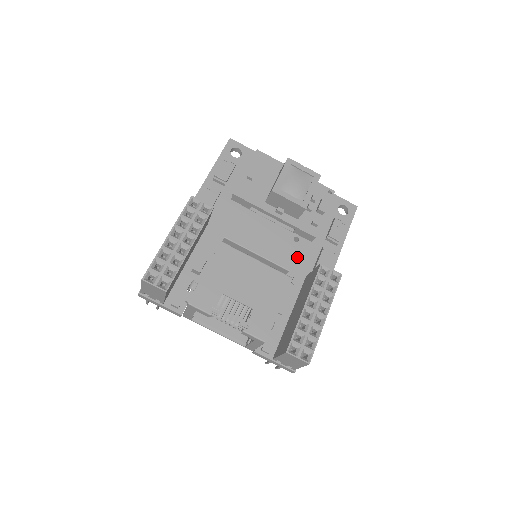
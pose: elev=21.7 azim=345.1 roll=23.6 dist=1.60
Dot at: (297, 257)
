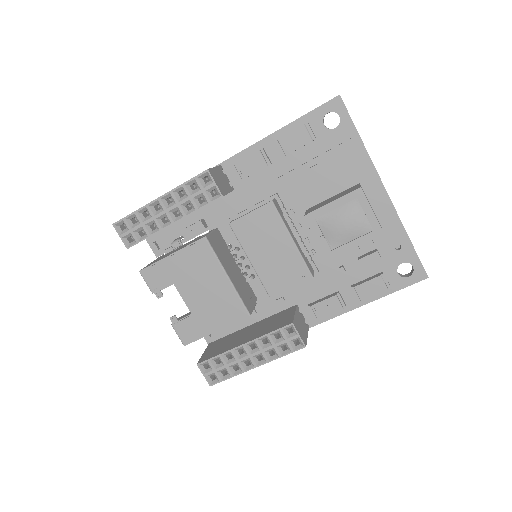
Dot at: occluded
